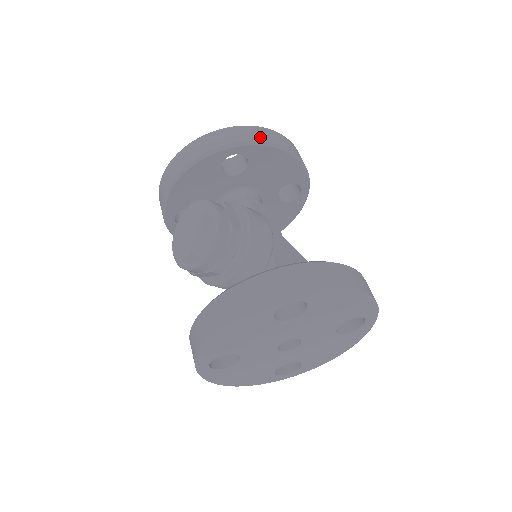
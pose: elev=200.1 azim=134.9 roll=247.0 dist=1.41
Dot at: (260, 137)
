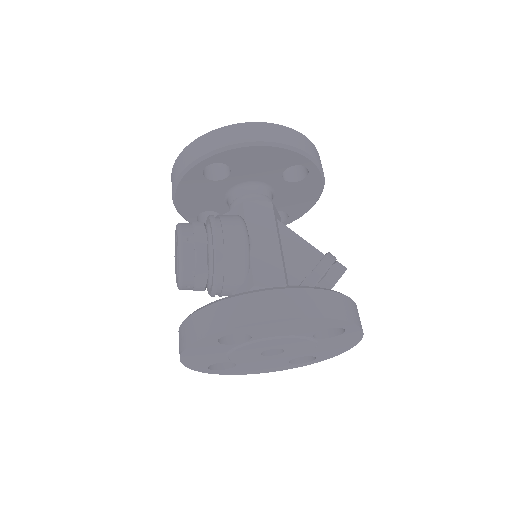
Dot at: (227, 140)
